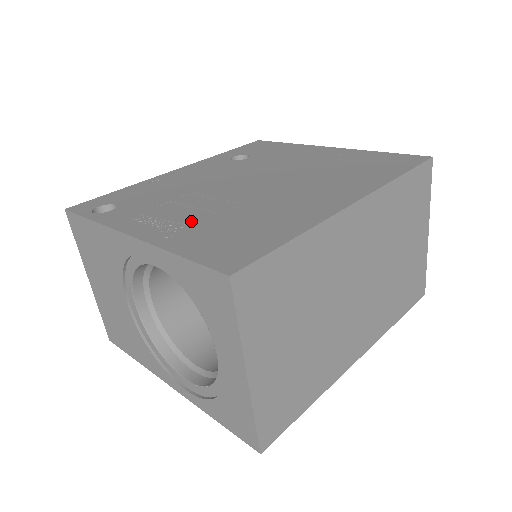
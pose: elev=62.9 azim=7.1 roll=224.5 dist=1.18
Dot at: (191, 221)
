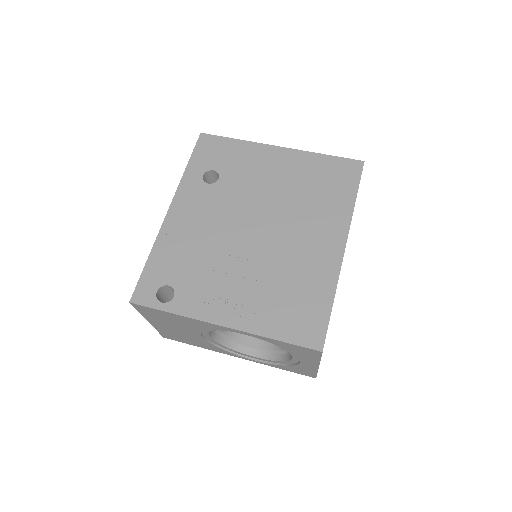
Dot at: (253, 297)
